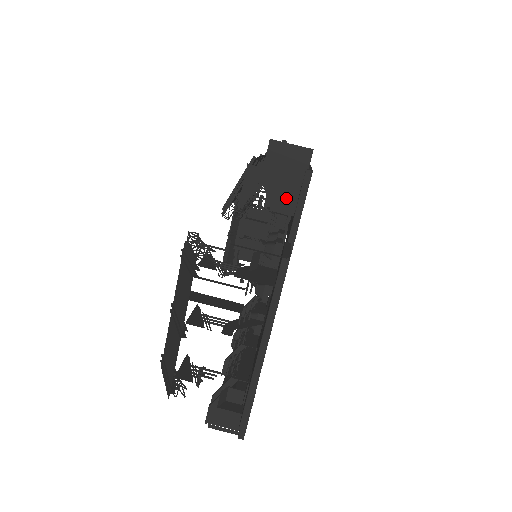
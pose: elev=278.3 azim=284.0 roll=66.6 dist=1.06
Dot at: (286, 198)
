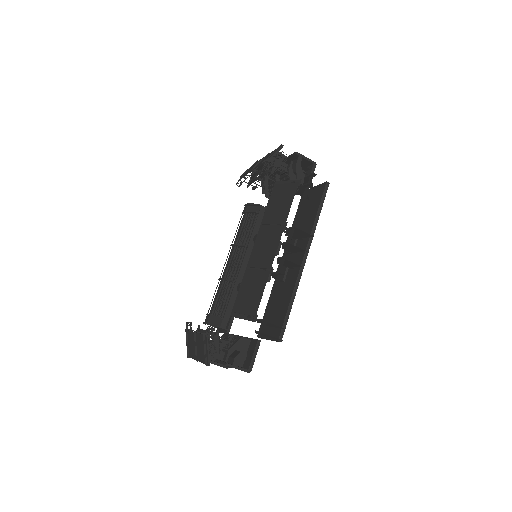
Dot at: (265, 336)
